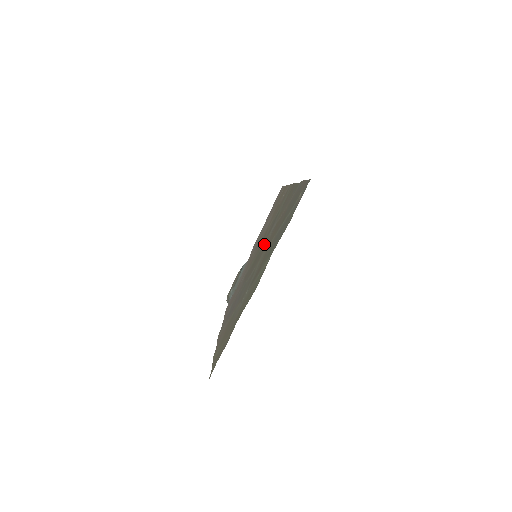
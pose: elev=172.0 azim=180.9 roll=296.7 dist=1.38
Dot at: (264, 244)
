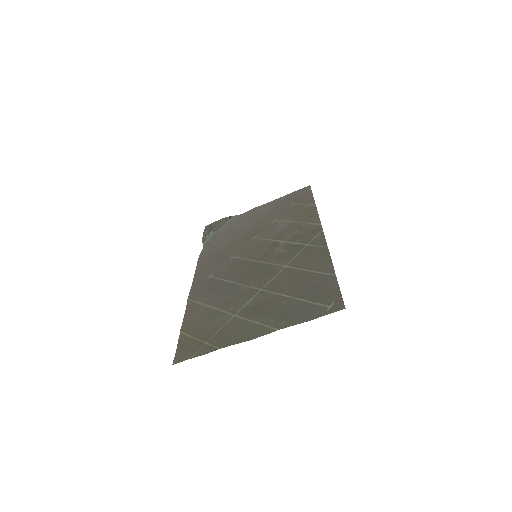
Dot at: (271, 269)
